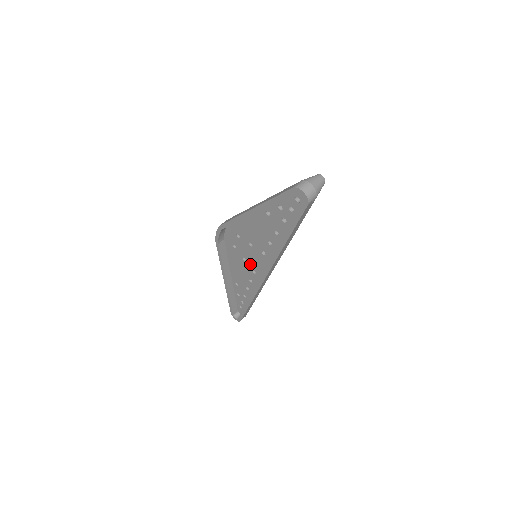
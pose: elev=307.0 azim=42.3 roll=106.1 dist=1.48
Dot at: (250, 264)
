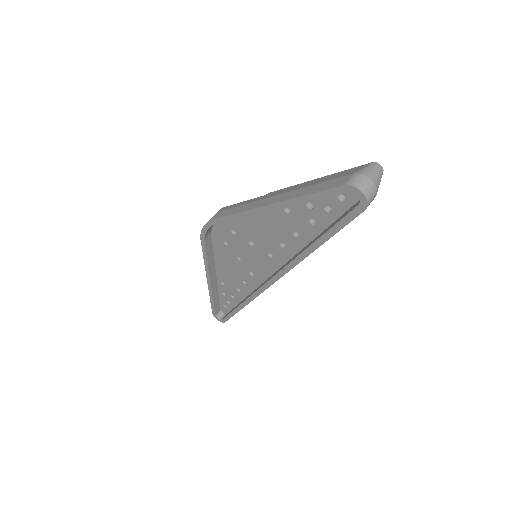
Dot at: (247, 265)
